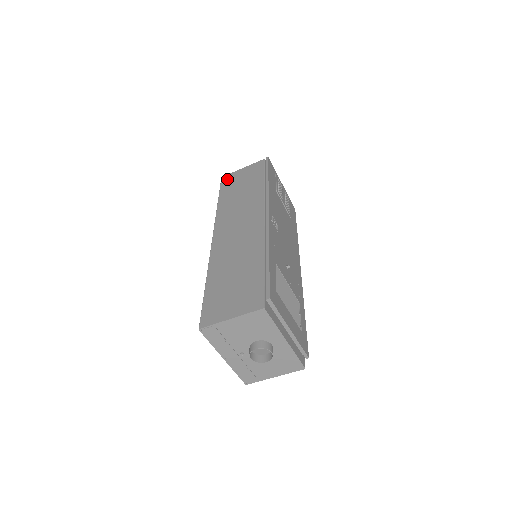
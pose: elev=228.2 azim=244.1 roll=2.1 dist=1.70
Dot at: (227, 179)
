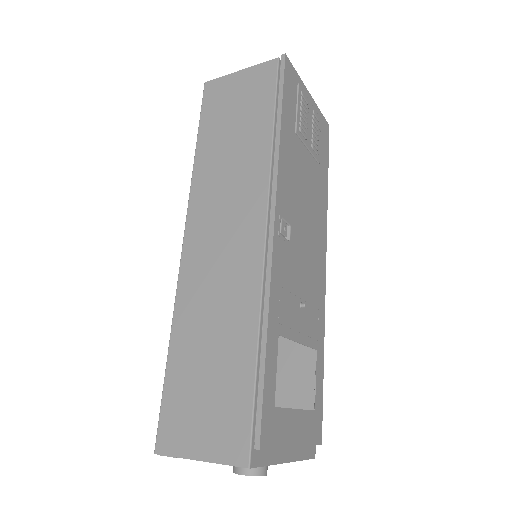
Dot at: (213, 92)
